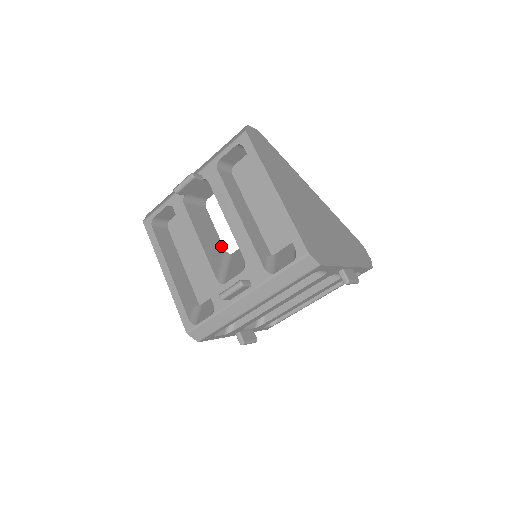
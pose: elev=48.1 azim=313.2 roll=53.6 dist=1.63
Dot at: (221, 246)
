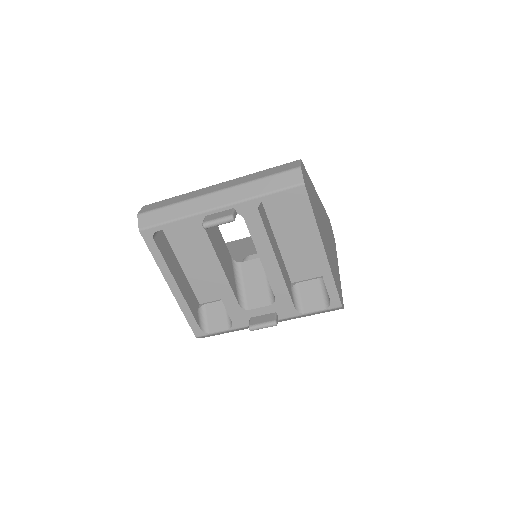
Dot at: (229, 256)
